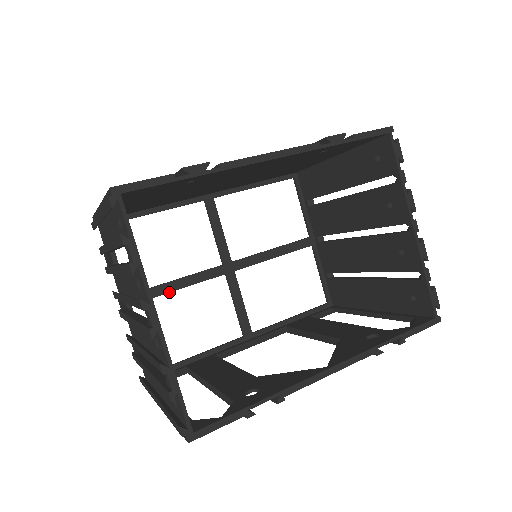
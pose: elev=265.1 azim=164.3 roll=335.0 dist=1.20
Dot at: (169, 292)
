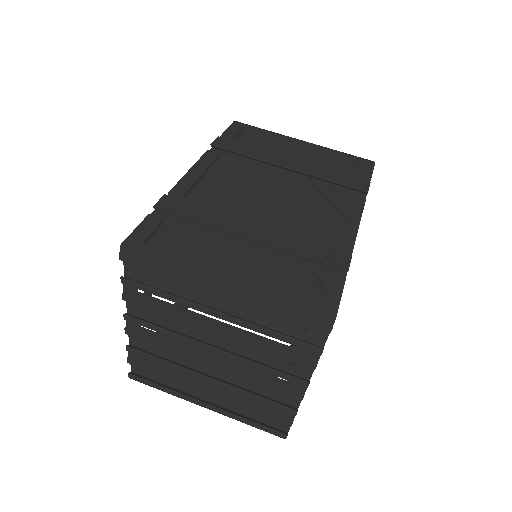
Dot at: occluded
